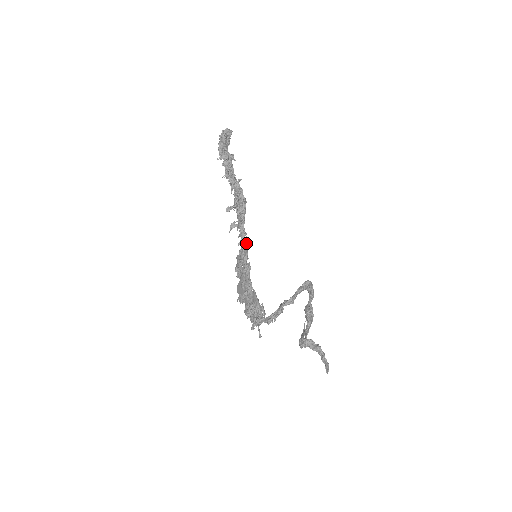
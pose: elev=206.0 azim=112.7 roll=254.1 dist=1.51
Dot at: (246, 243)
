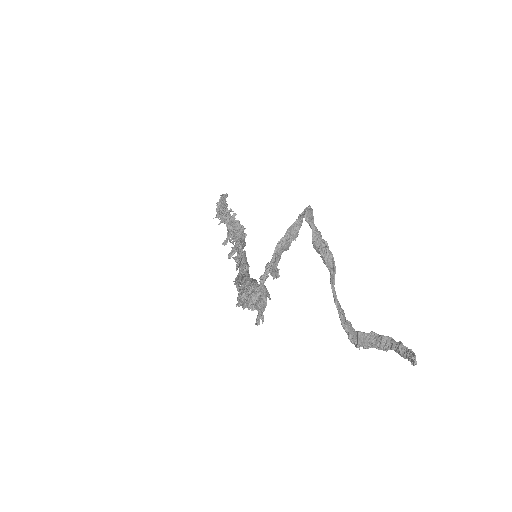
Dot at: occluded
